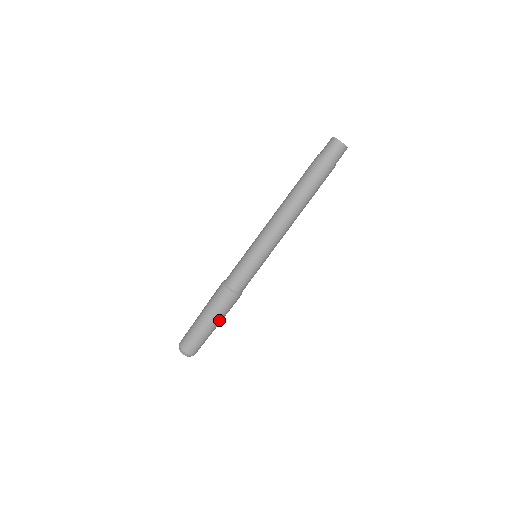
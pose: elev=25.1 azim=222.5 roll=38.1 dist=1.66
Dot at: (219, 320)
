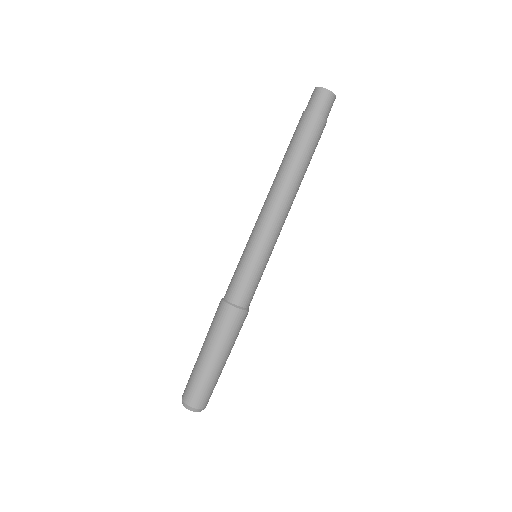
Dot at: (229, 351)
